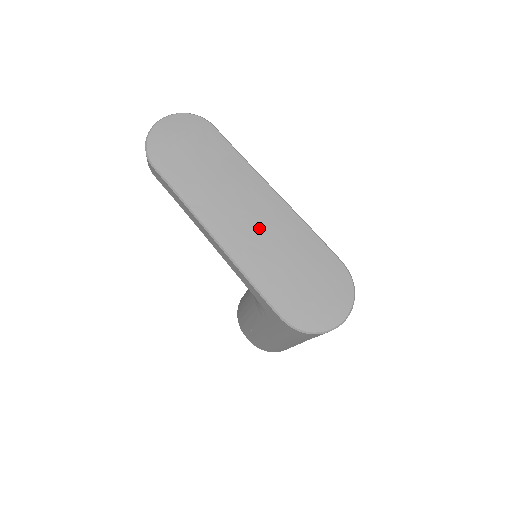
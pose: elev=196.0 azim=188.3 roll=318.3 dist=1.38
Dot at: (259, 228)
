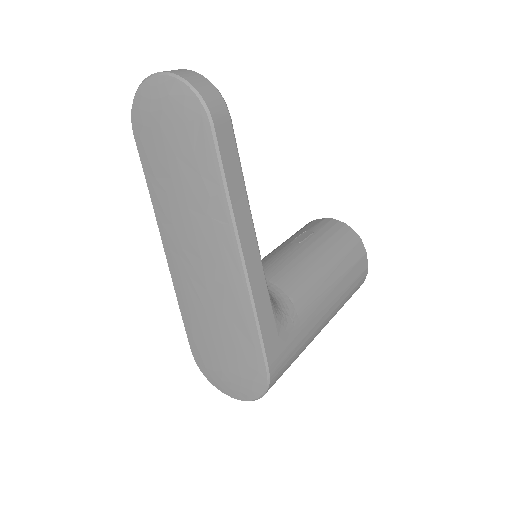
Dot at: (204, 279)
